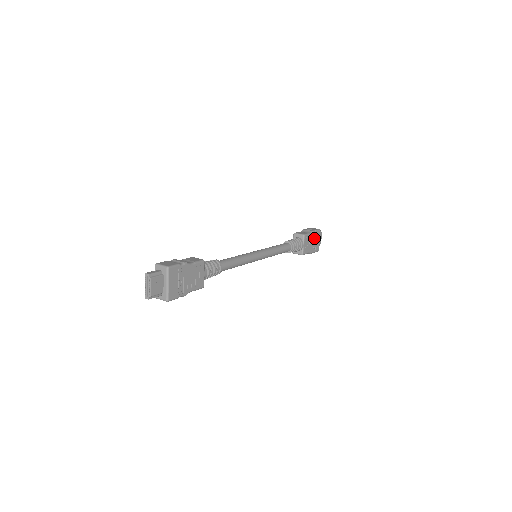
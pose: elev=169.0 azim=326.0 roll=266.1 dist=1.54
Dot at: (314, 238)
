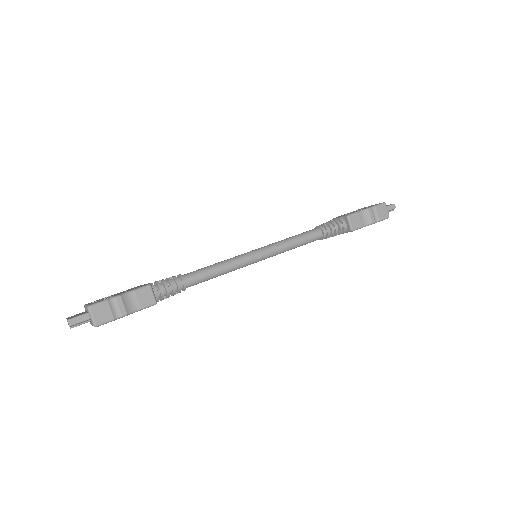
Dot at: occluded
